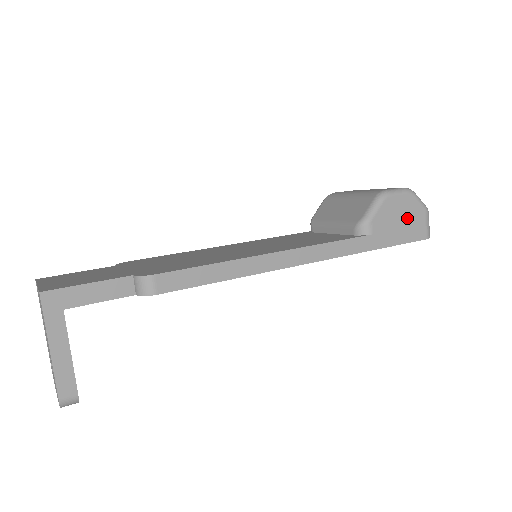
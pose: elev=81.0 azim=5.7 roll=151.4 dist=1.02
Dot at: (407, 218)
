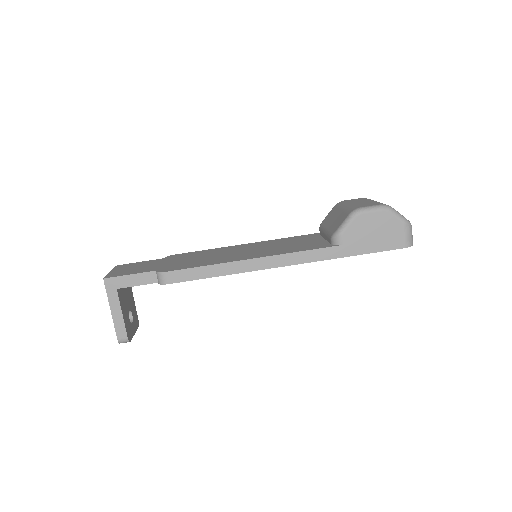
Dot at: (382, 231)
